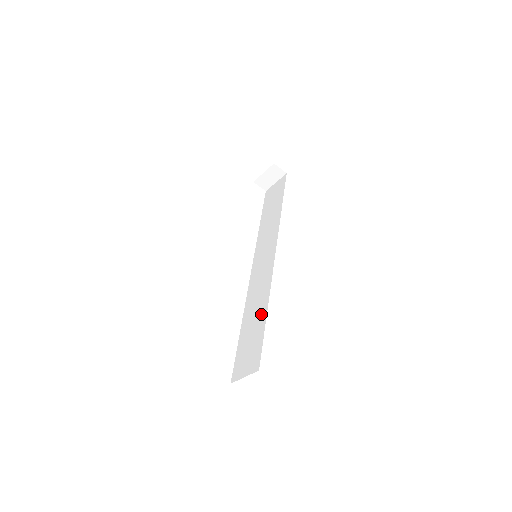
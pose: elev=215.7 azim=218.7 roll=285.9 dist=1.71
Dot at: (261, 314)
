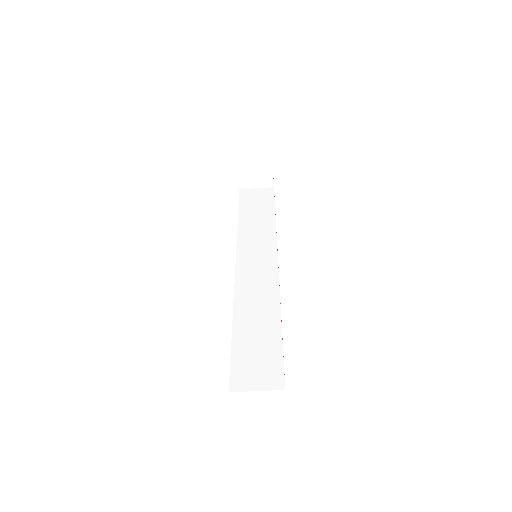
Dot at: (271, 324)
